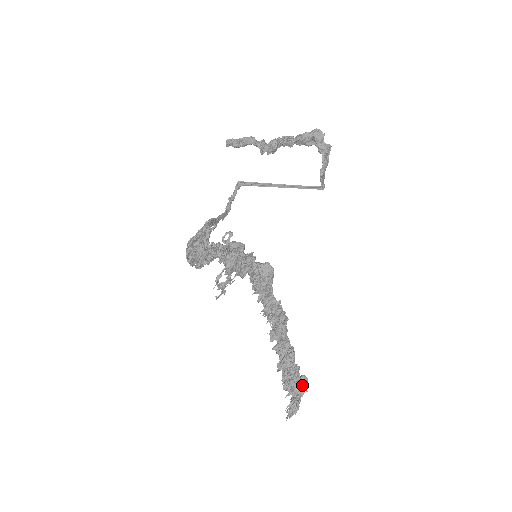
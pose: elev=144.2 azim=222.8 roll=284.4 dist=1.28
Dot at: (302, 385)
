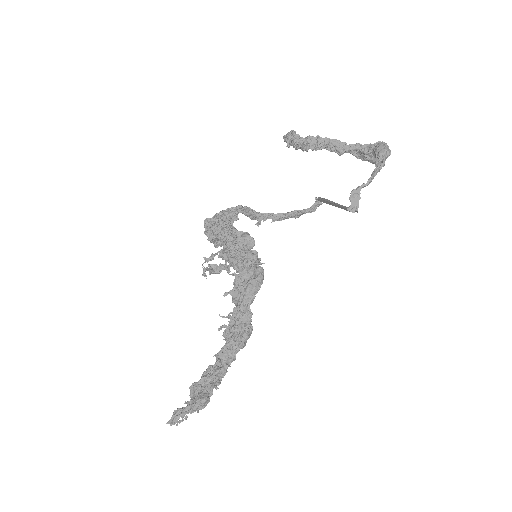
Dot at: (196, 400)
